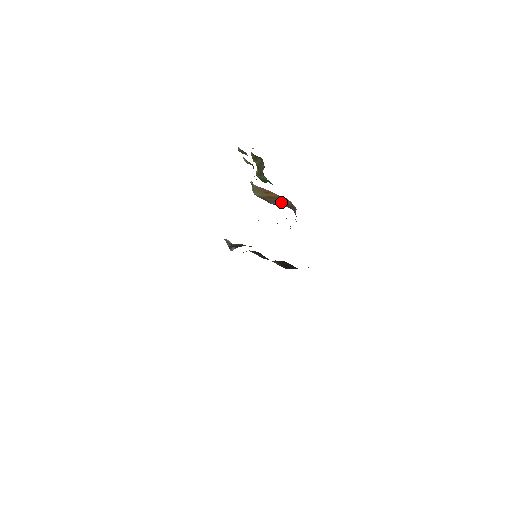
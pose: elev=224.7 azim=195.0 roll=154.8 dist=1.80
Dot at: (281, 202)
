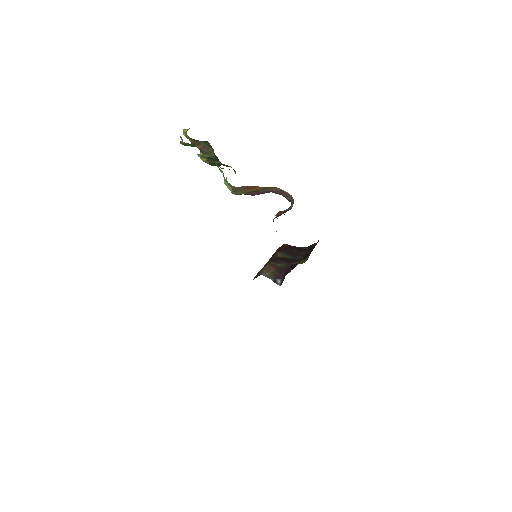
Dot at: (266, 191)
